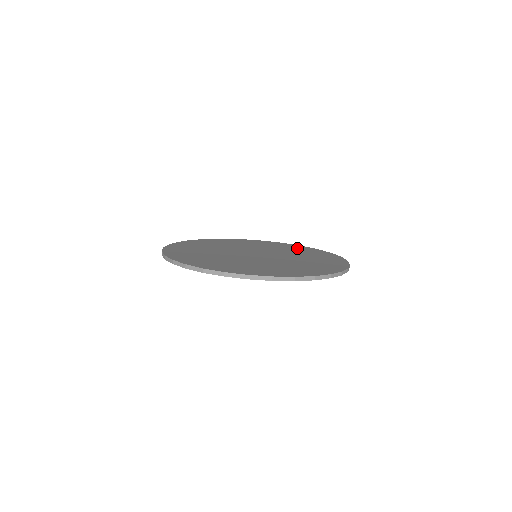
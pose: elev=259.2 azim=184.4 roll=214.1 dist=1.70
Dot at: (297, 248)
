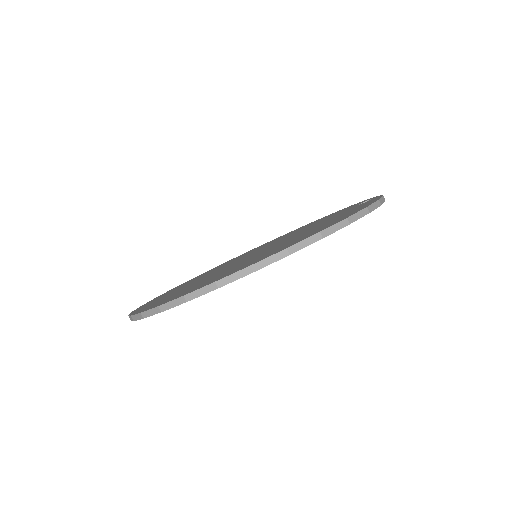
Dot at: (350, 209)
